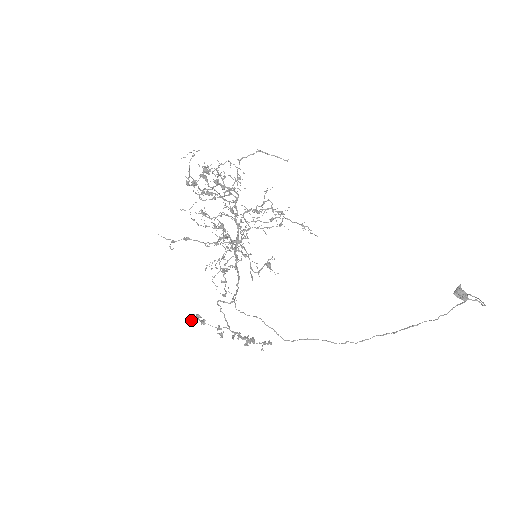
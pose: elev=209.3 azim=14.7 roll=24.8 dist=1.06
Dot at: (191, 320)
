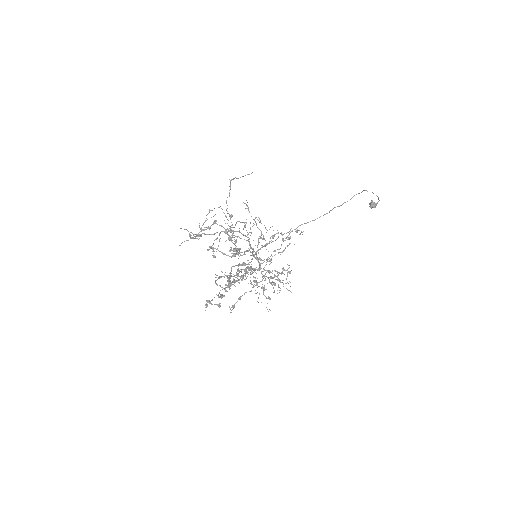
Dot at: (206, 307)
